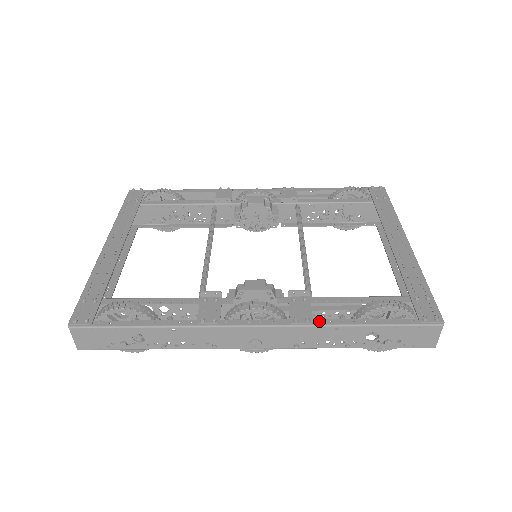
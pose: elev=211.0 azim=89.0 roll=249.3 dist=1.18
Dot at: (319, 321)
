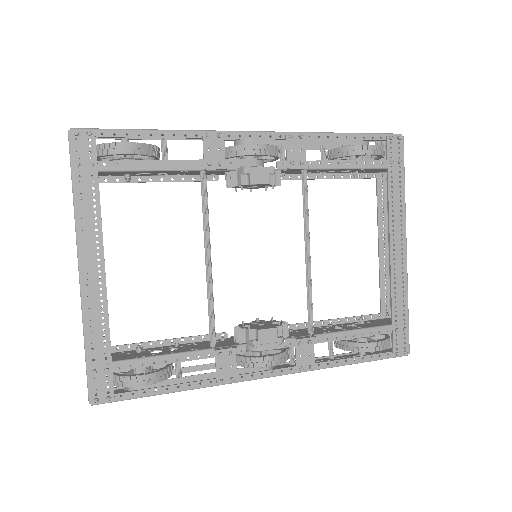
Dot at: (319, 364)
